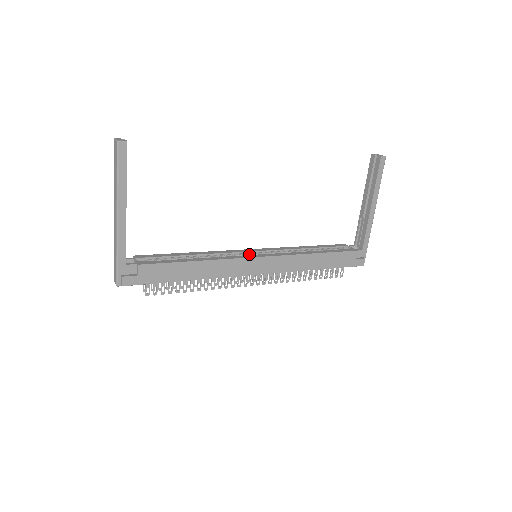
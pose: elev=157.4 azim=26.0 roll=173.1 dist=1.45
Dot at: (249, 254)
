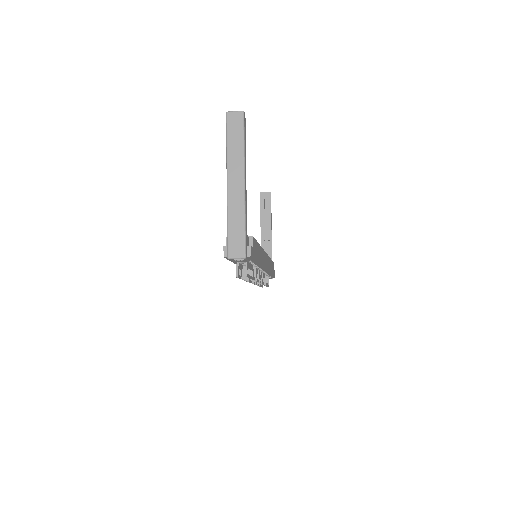
Dot at: occluded
